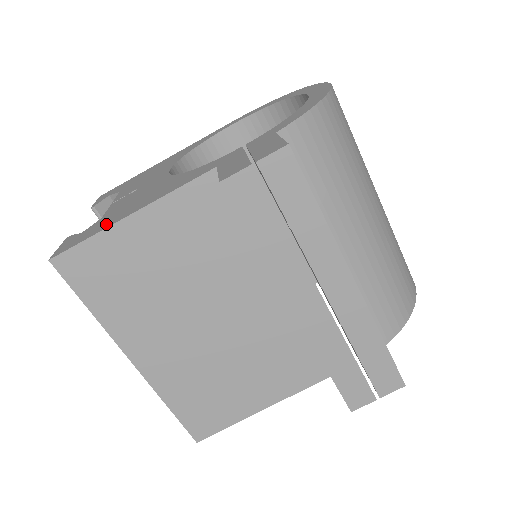
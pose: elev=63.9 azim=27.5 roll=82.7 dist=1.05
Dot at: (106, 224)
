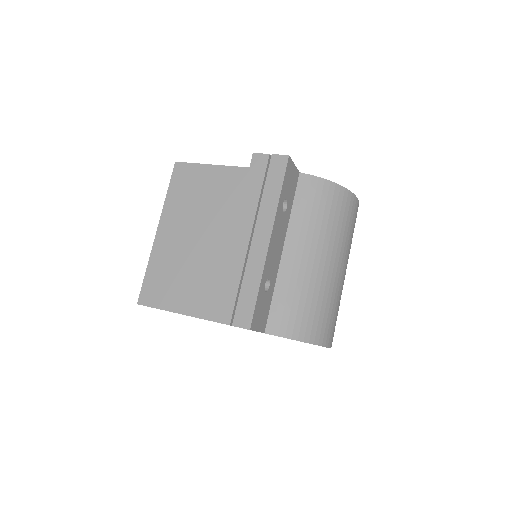
Dot at: occluded
